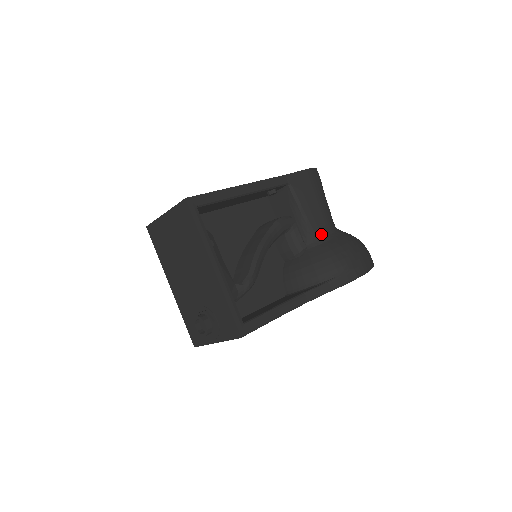
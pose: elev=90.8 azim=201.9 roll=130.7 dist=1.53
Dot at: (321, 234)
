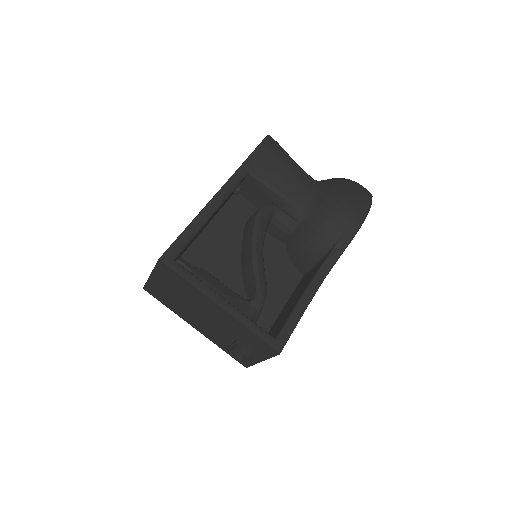
Dot at: (305, 201)
